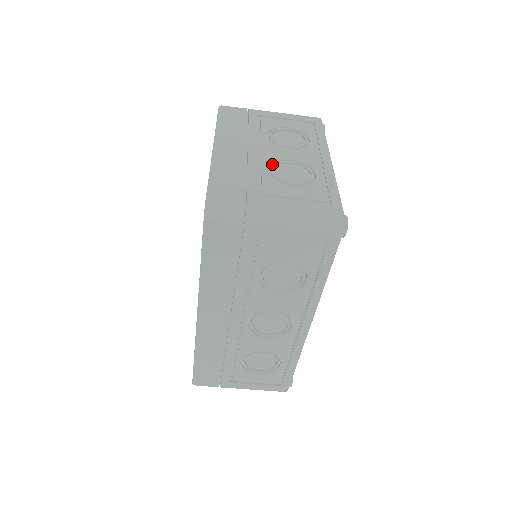
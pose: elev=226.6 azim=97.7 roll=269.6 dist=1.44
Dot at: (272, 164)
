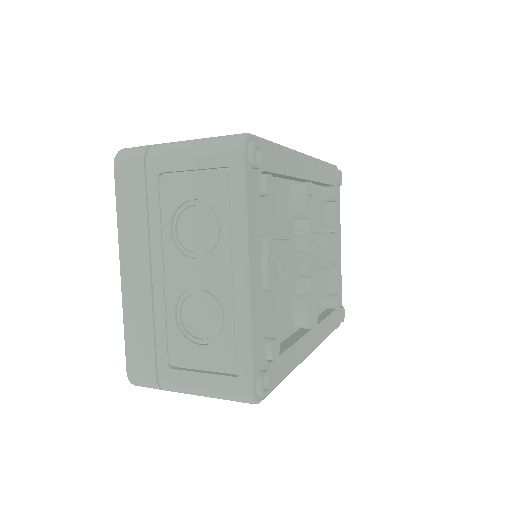
Dot at: (179, 298)
